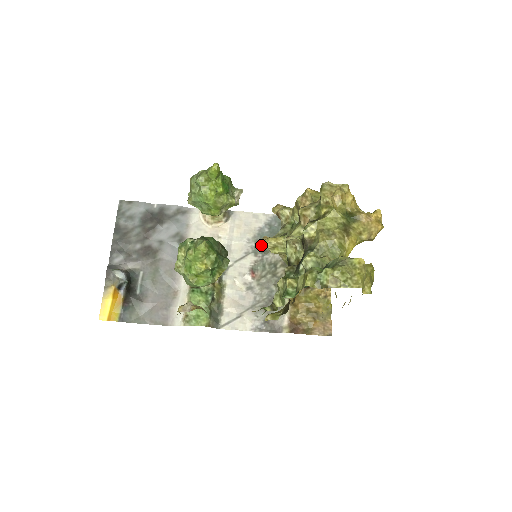
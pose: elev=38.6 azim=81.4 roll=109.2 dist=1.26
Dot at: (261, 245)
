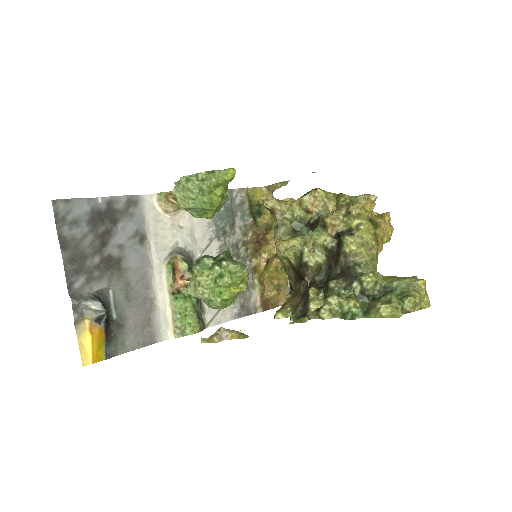
Dot at: (221, 227)
